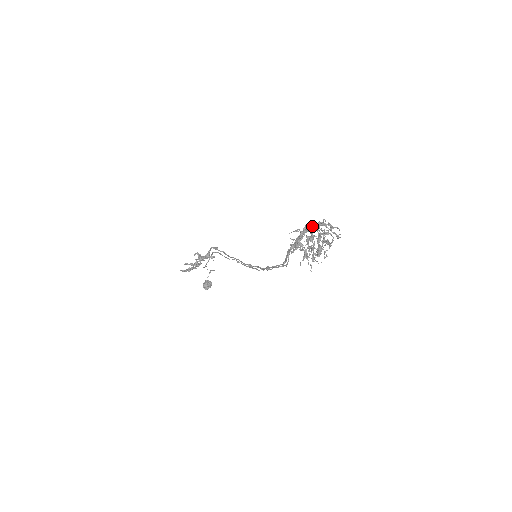
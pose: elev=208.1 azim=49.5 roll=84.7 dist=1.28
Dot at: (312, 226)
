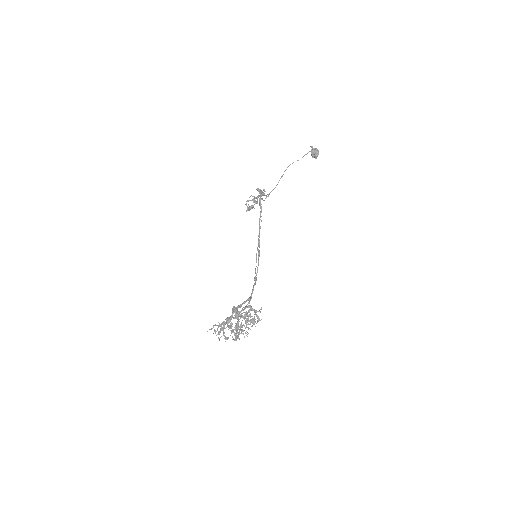
Dot at: (233, 313)
